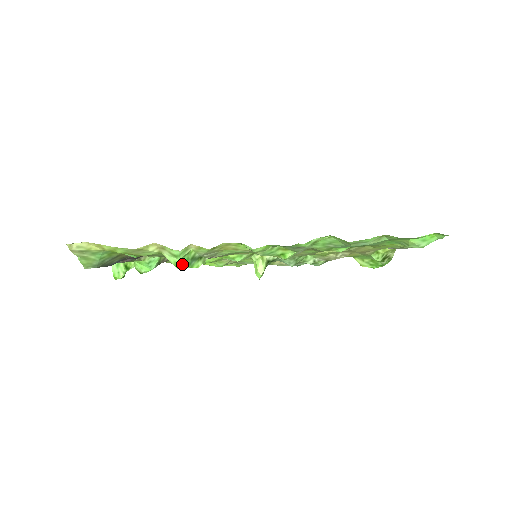
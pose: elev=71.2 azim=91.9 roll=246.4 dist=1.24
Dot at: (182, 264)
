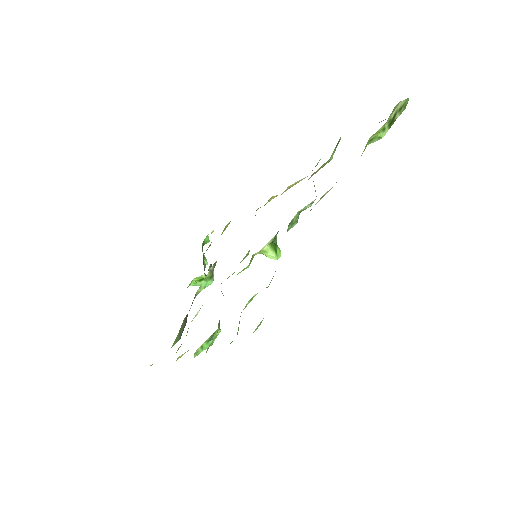
Dot at: (208, 346)
